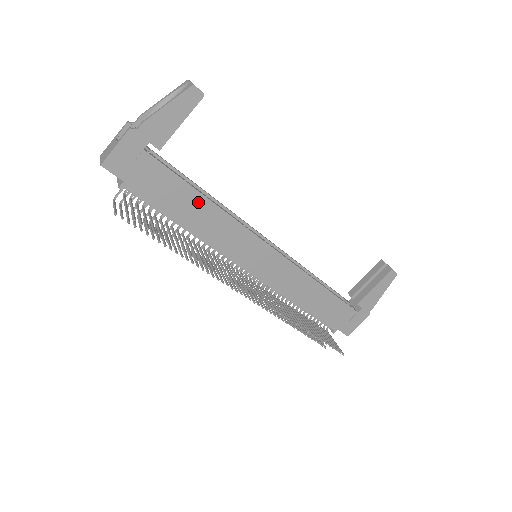
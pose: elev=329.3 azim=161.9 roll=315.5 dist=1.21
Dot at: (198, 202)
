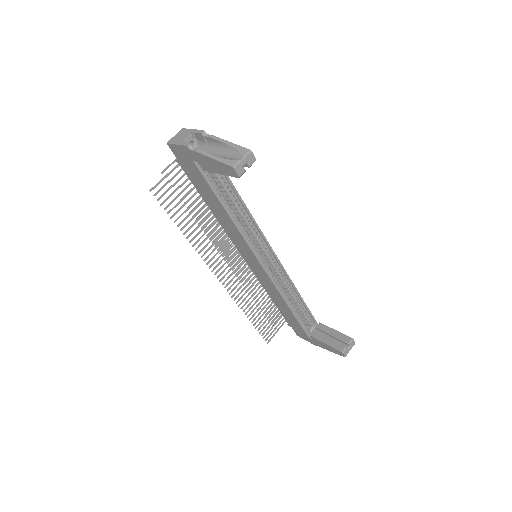
Dot at: (221, 208)
